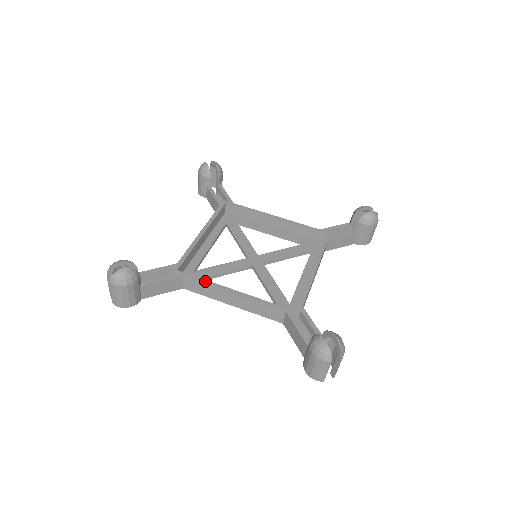
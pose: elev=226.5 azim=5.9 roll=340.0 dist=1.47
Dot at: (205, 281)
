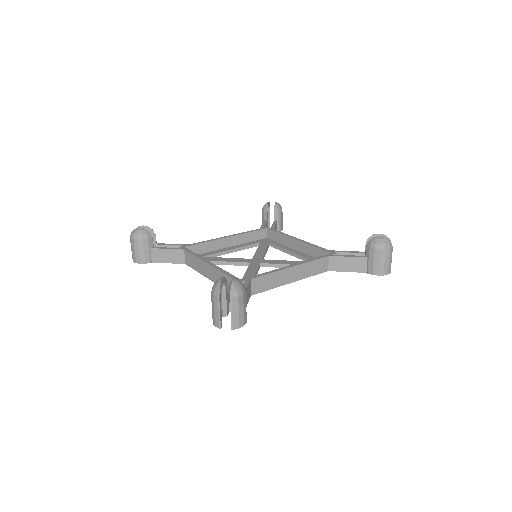
Dot at: (267, 273)
